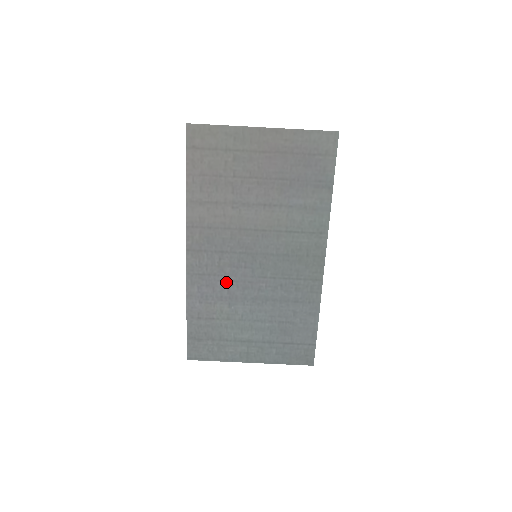
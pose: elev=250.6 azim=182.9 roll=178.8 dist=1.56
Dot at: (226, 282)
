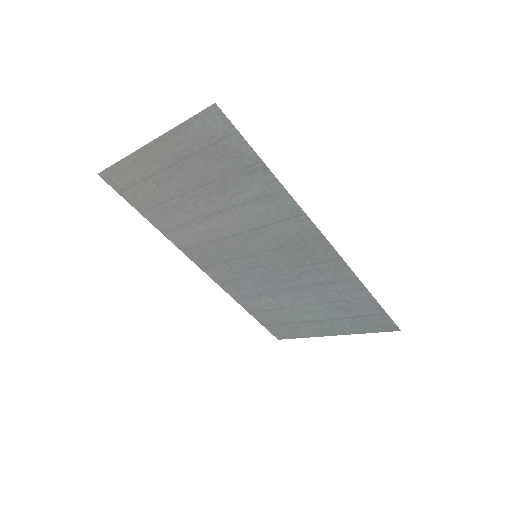
Dot at: (252, 282)
